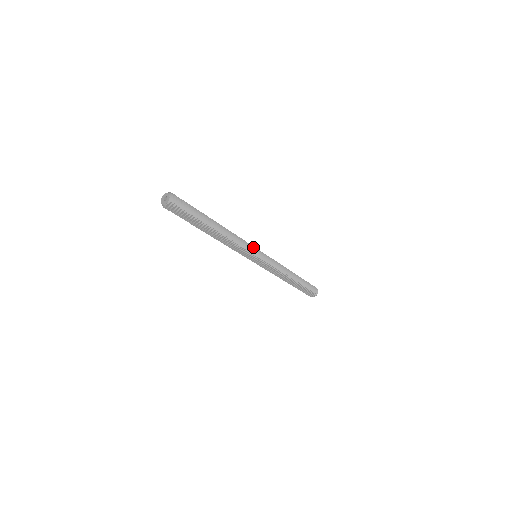
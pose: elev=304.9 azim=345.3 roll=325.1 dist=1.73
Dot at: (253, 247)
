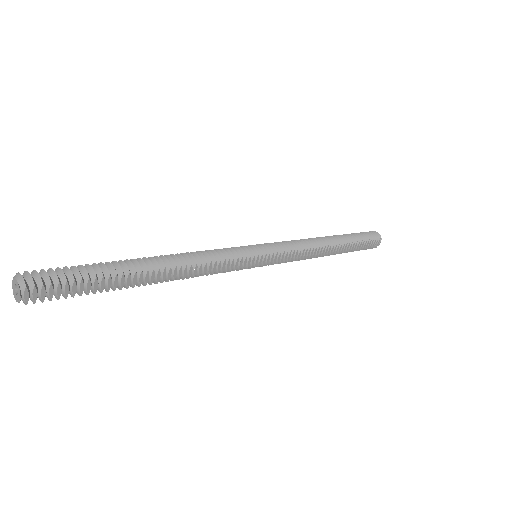
Dot at: (240, 248)
